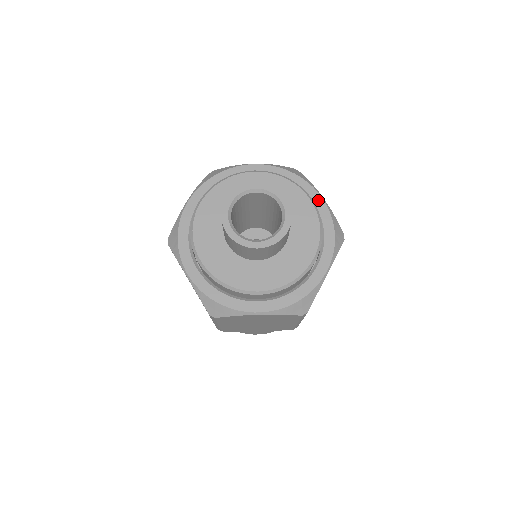
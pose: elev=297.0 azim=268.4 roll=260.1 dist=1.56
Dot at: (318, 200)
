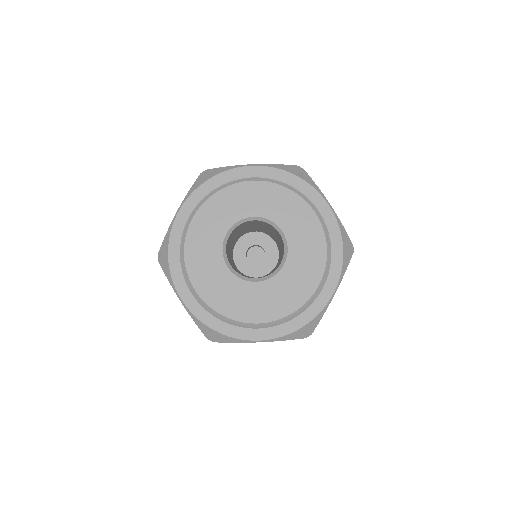
Dot at: (325, 209)
